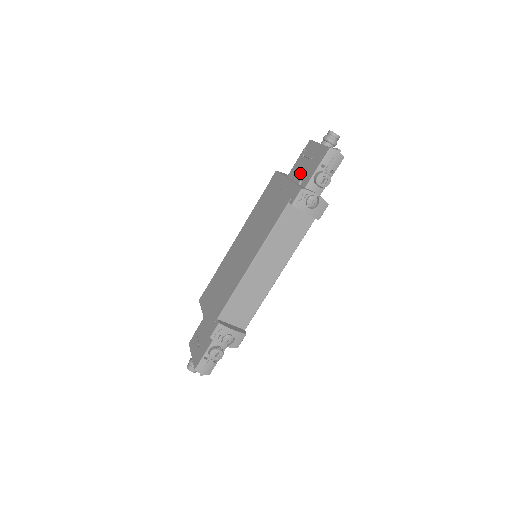
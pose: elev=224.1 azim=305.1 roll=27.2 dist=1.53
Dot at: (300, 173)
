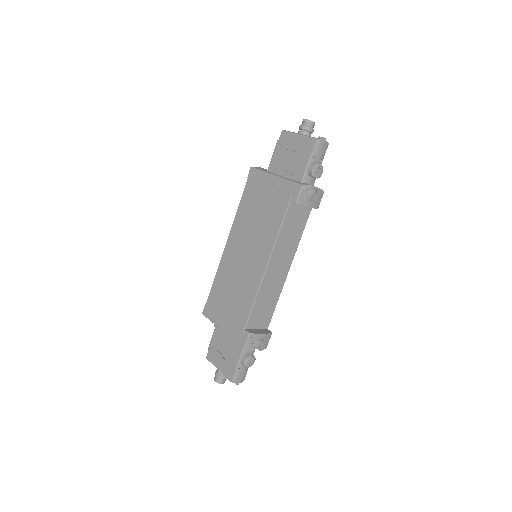
Dot at: (286, 167)
